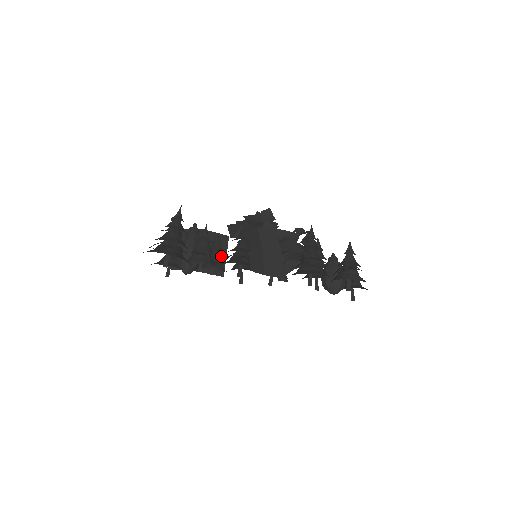
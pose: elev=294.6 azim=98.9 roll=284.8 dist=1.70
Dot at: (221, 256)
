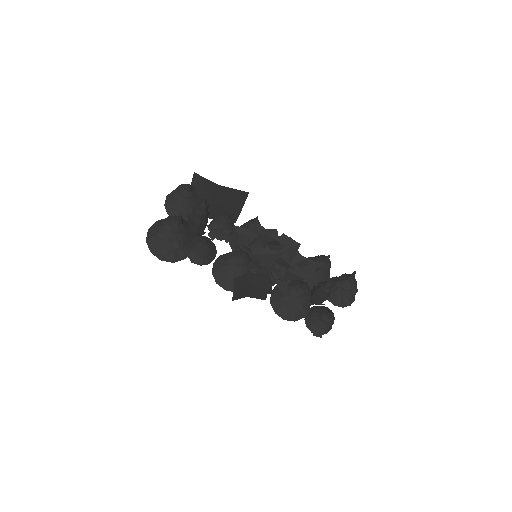
Dot at: occluded
